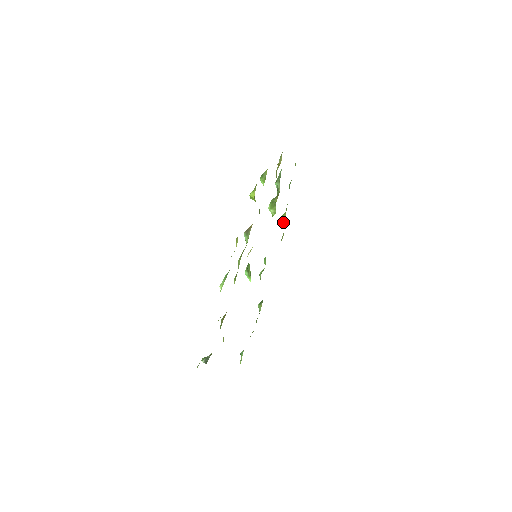
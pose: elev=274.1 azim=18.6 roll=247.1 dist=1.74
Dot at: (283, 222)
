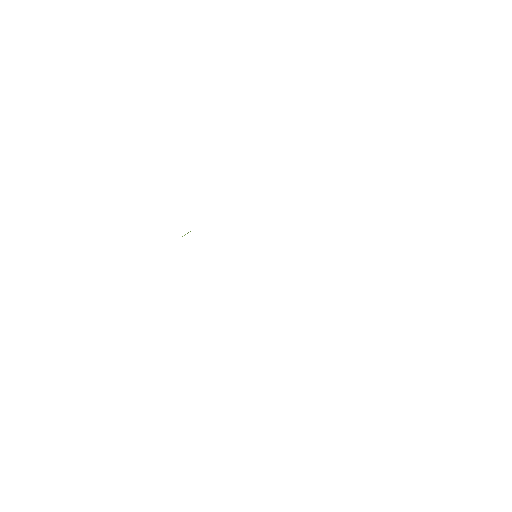
Dot at: occluded
